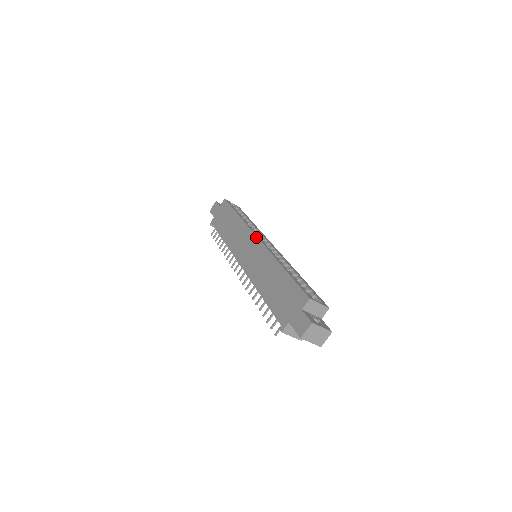
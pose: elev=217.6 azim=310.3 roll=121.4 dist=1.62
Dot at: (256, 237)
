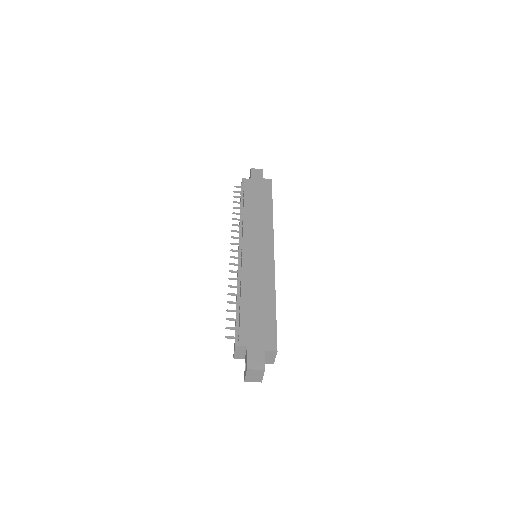
Dot at: (273, 249)
